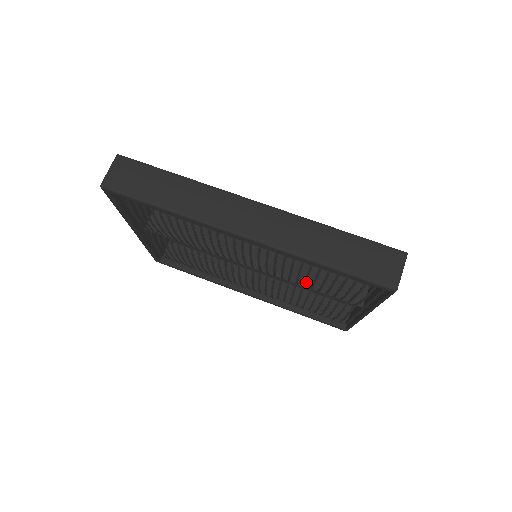
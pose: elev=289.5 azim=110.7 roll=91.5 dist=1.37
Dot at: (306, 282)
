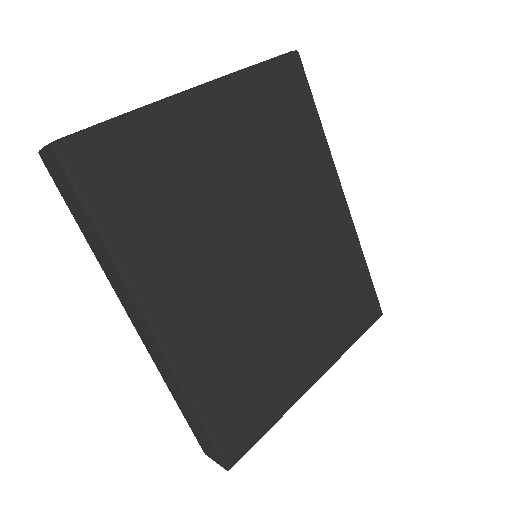
Dot at: occluded
